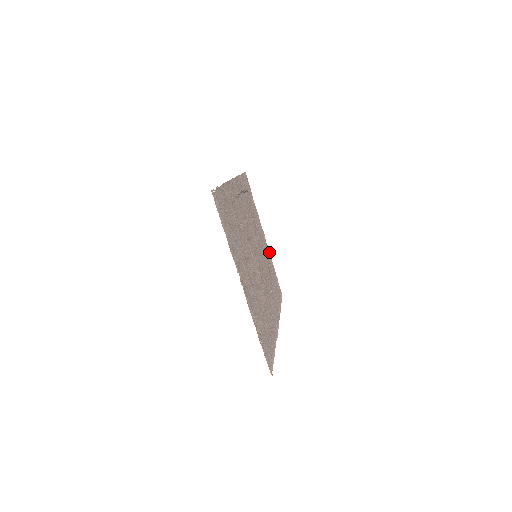
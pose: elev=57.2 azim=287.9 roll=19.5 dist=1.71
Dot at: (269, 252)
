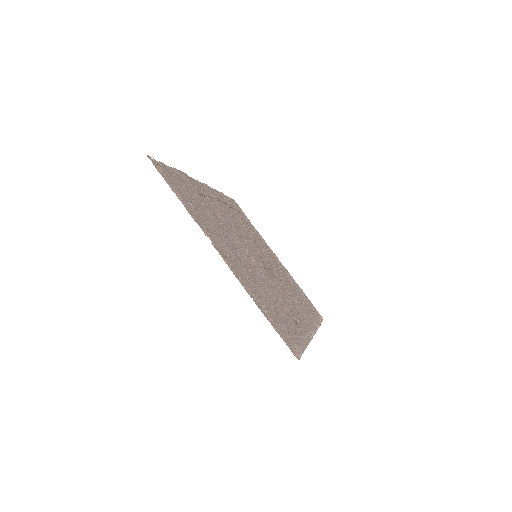
Dot at: (289, 274)
